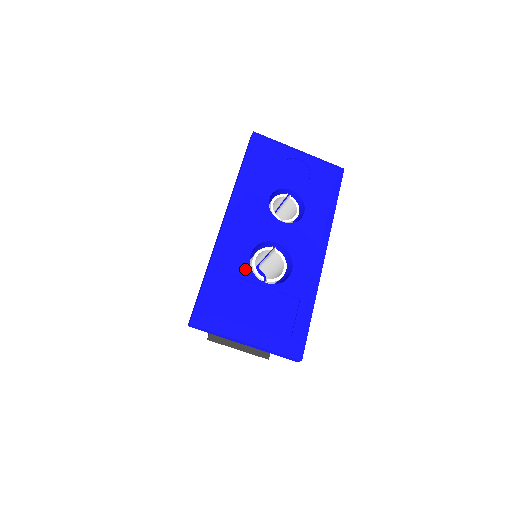
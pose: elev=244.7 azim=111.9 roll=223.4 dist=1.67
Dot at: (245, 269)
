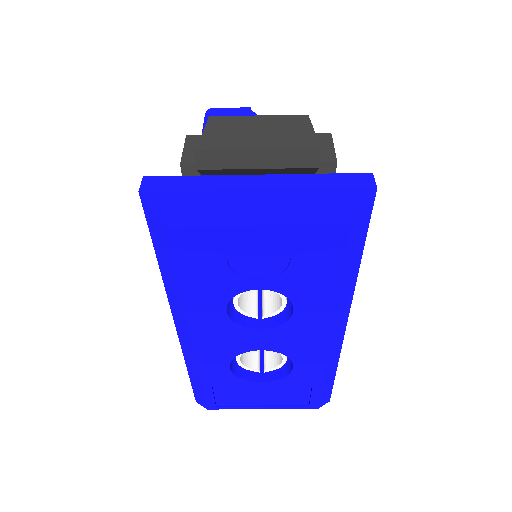
Dot at: (229, 378)
